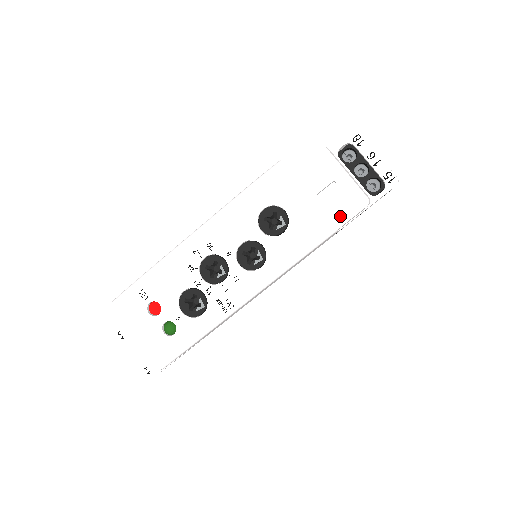
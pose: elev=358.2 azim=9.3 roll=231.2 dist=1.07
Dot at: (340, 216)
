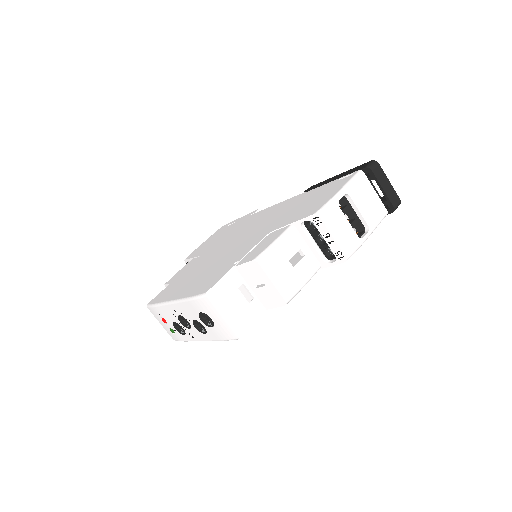
Dot at: (268, 304)
